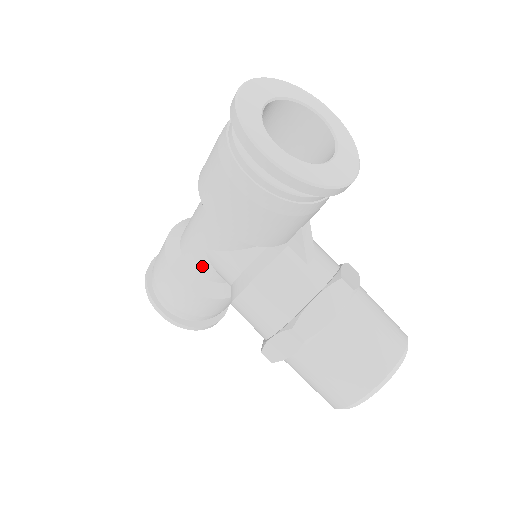
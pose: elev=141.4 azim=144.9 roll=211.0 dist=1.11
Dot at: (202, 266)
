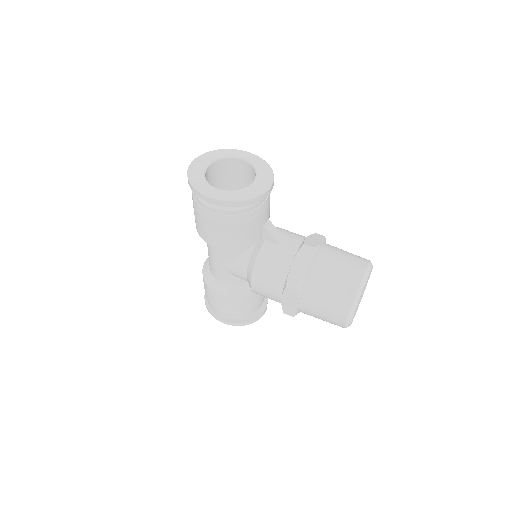
Dot at: (226, 277)
